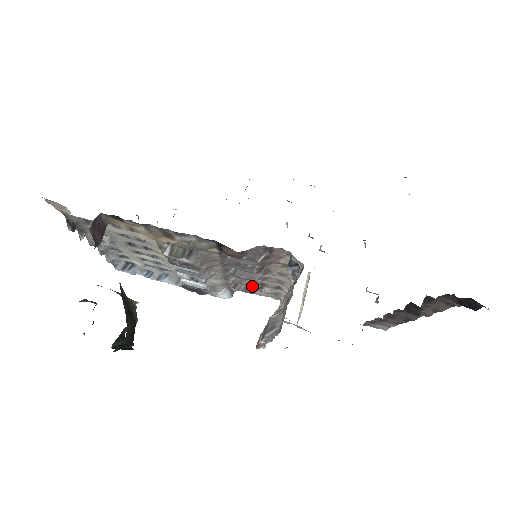
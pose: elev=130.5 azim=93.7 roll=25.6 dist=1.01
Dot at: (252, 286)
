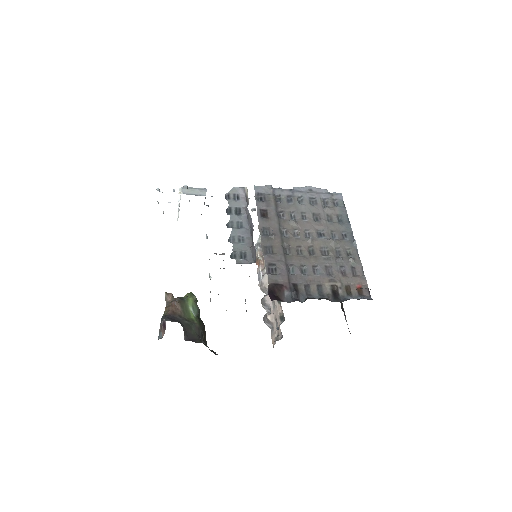
Dot at: occluded
